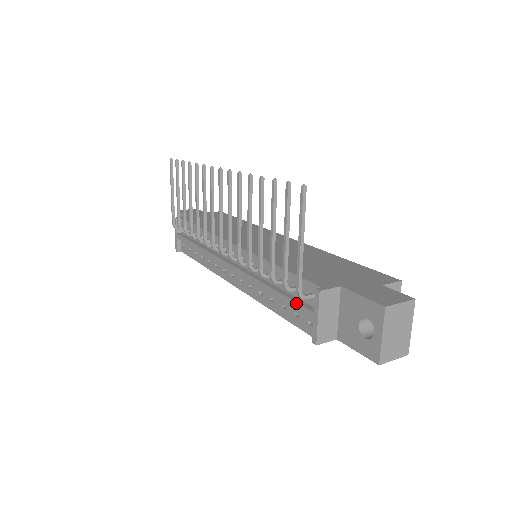
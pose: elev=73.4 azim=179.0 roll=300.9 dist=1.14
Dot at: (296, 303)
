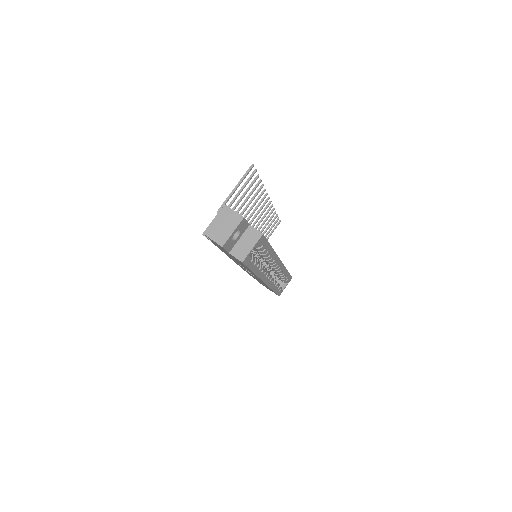
Dot at: occluded
